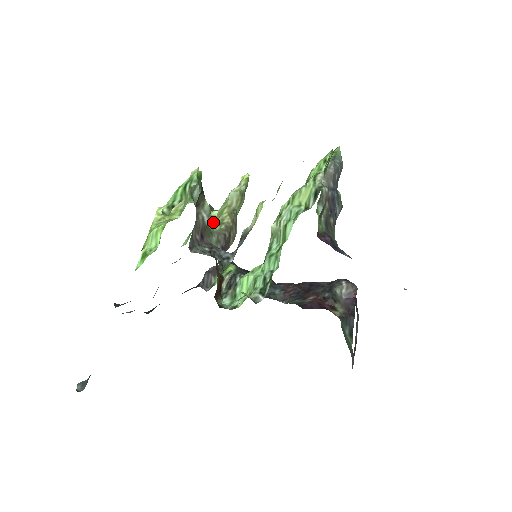
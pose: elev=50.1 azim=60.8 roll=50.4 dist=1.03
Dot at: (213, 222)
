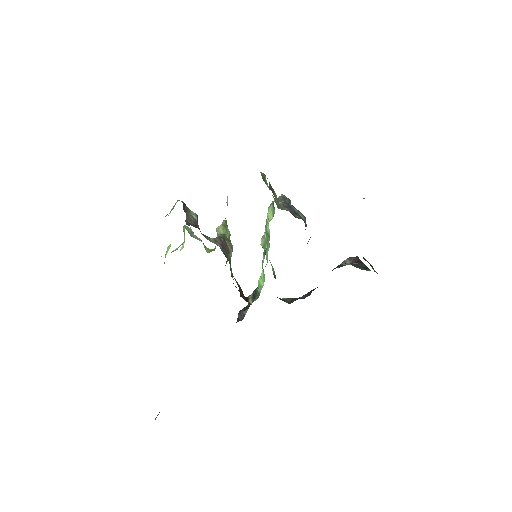
Dot at: occluded
